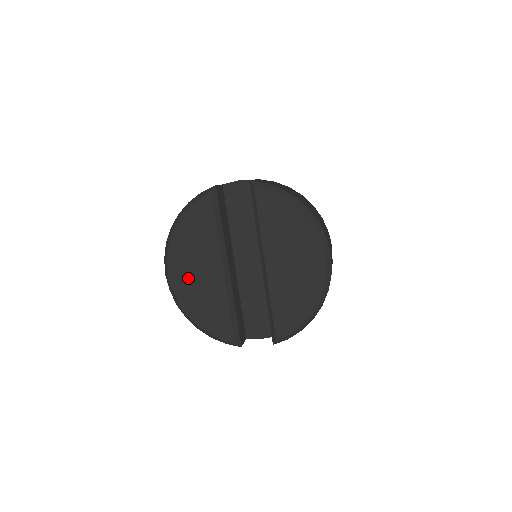
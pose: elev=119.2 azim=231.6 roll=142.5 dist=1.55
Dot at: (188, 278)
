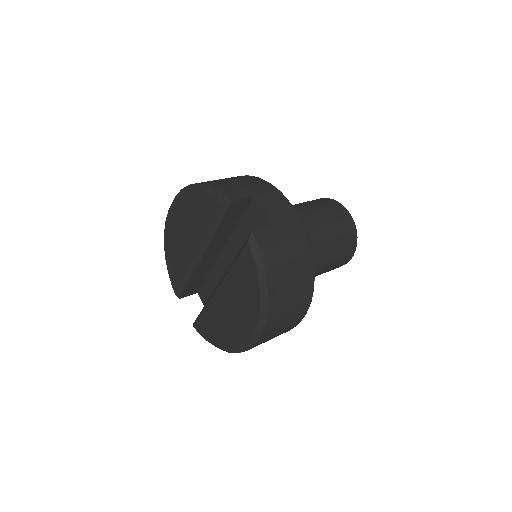
Dot at: (177, 228)
